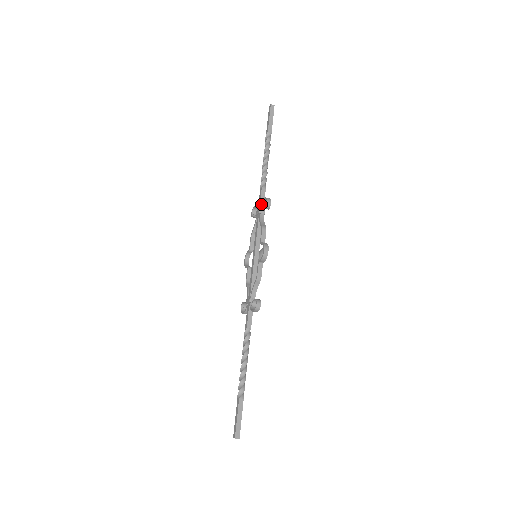
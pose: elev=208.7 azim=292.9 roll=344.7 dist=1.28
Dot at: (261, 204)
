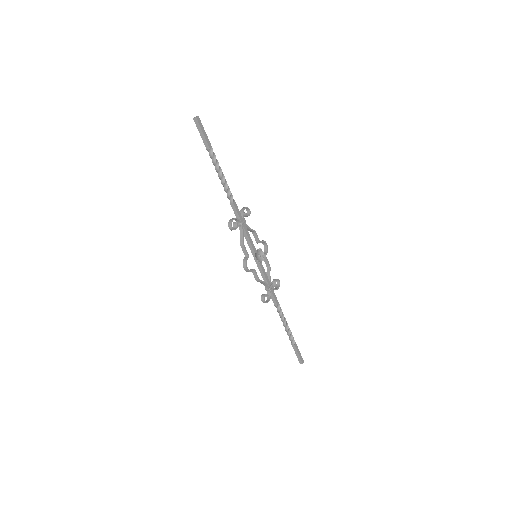
Dot at: occluded
